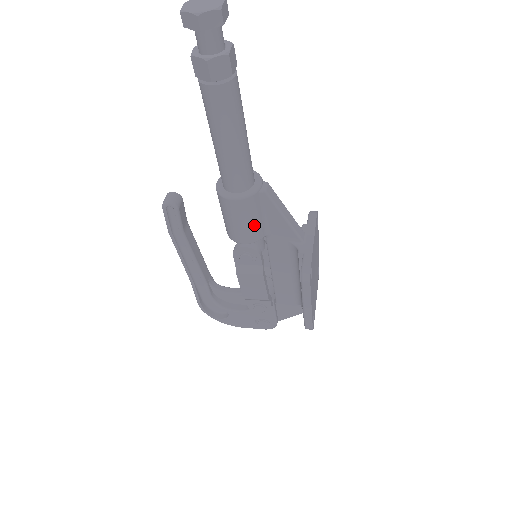
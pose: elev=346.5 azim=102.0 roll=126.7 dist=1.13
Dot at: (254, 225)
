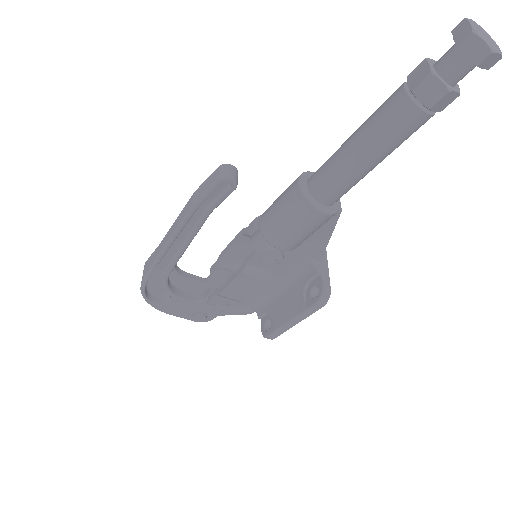
Dot at: (306, 237)
